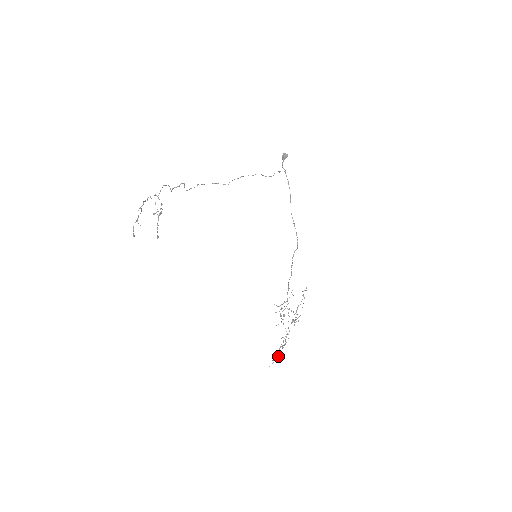
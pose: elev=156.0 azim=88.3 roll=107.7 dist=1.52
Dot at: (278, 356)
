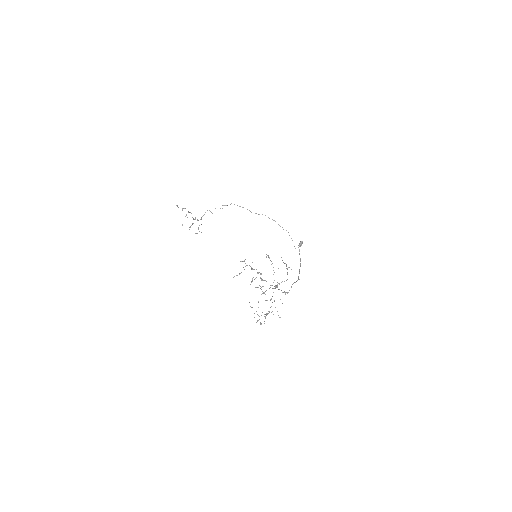
Dot at: (244, 269)
